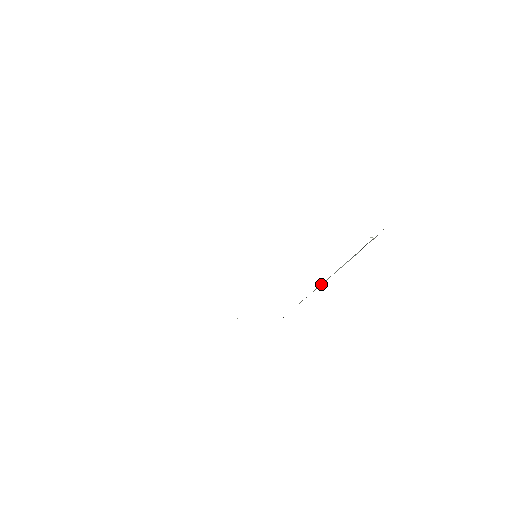
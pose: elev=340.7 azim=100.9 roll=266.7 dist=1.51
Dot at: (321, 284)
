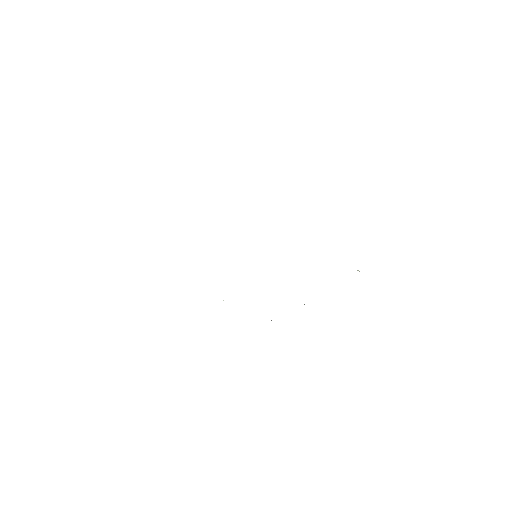
Dot at: occluded
